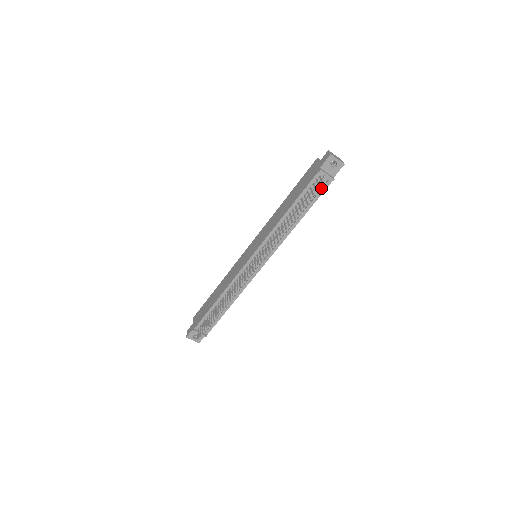
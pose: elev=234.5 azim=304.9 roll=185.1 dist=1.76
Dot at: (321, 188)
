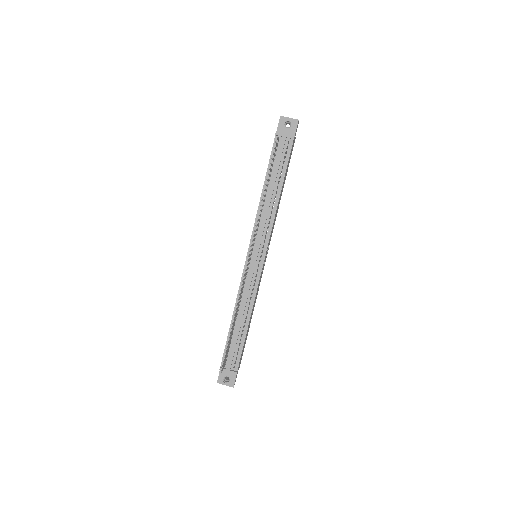
Dot at: occluded
